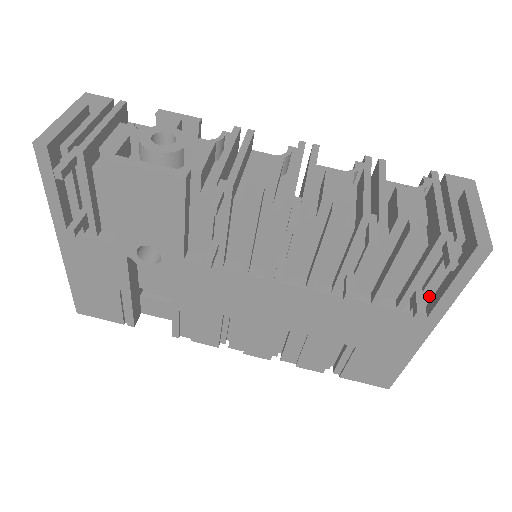
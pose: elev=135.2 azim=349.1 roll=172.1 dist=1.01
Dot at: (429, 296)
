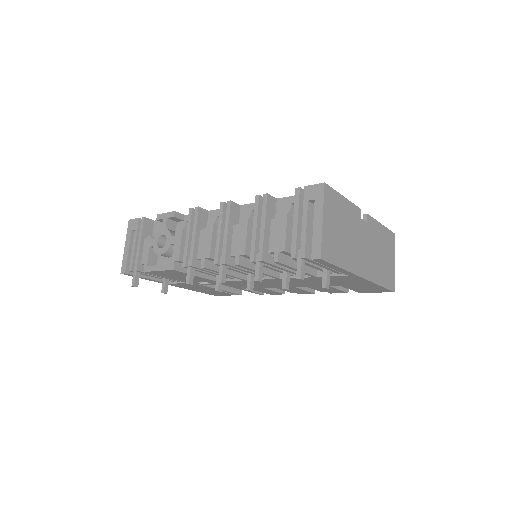
Dot at: occluded
